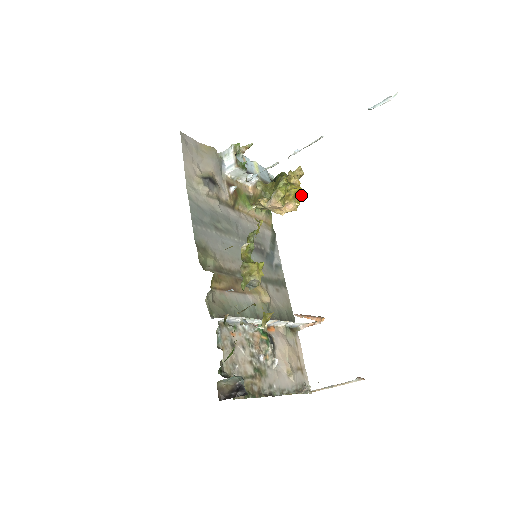
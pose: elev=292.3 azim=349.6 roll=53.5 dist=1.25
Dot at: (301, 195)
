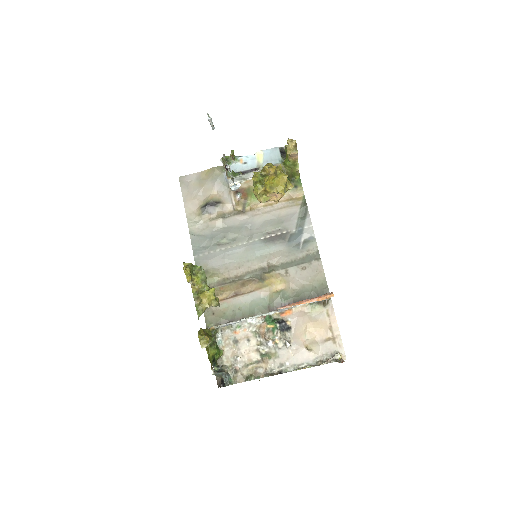
Dot at: (284, 178)
